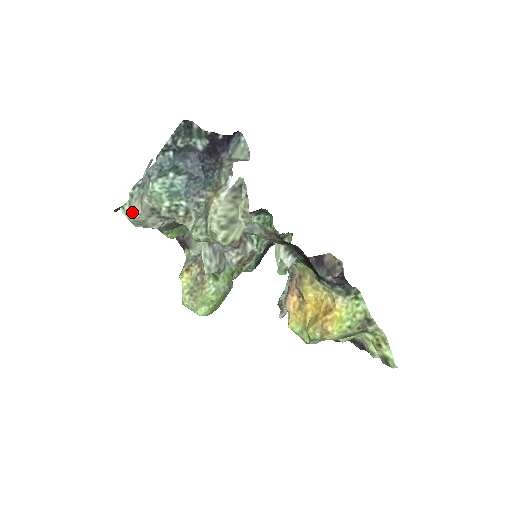
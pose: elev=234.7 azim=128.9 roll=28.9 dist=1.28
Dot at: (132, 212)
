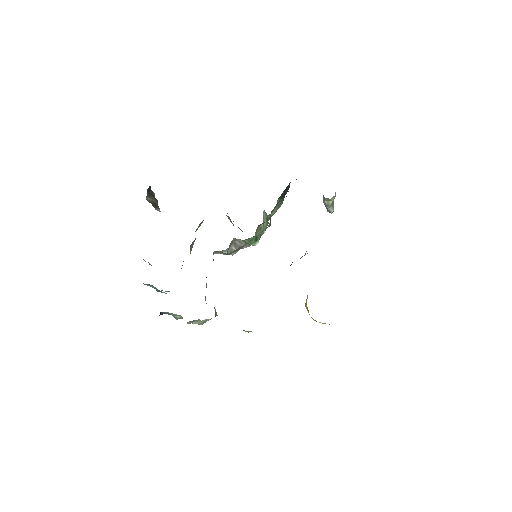
Dot at: occluded
